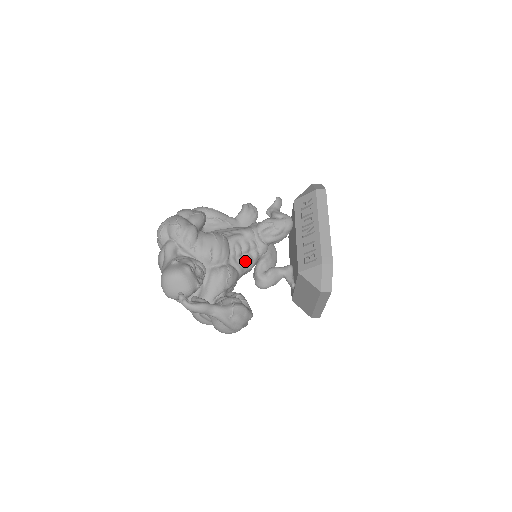
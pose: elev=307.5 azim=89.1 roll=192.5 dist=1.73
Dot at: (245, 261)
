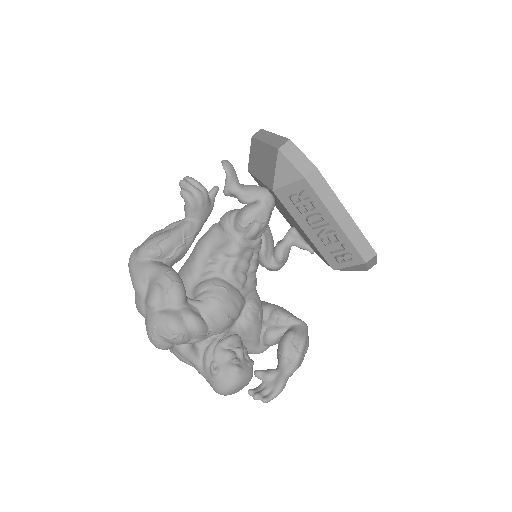
Dot at: (252, 274)
